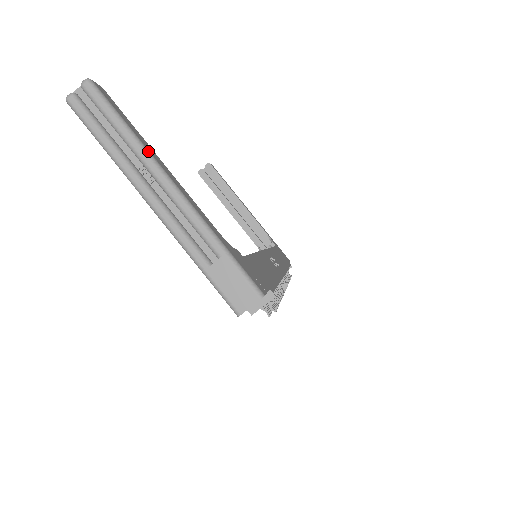
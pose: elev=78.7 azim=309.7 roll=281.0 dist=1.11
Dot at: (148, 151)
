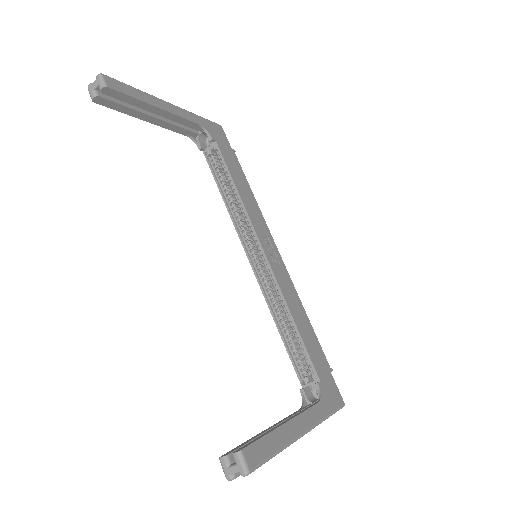
Dot at: (290, 443)
